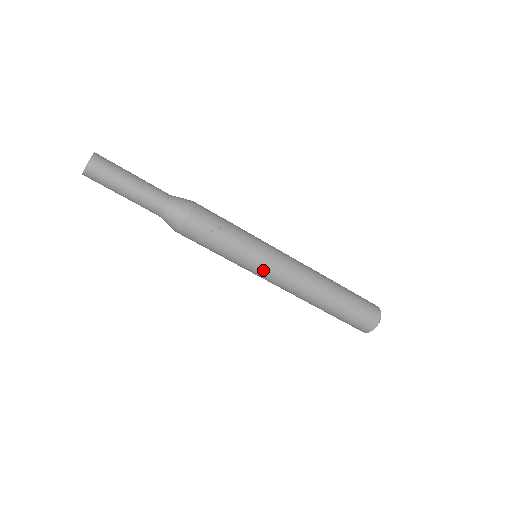
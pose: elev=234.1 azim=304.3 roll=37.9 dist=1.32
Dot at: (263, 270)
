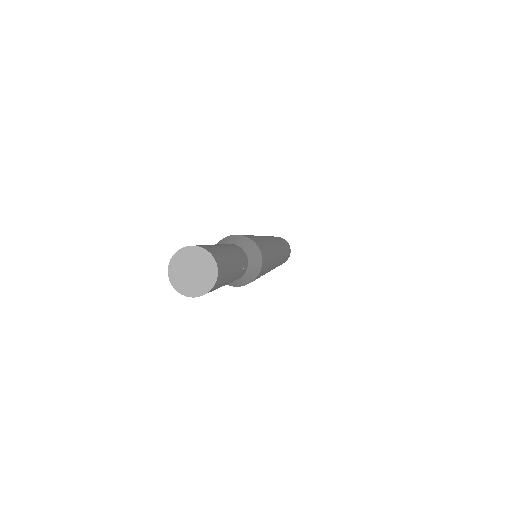
Dot at: occluded
